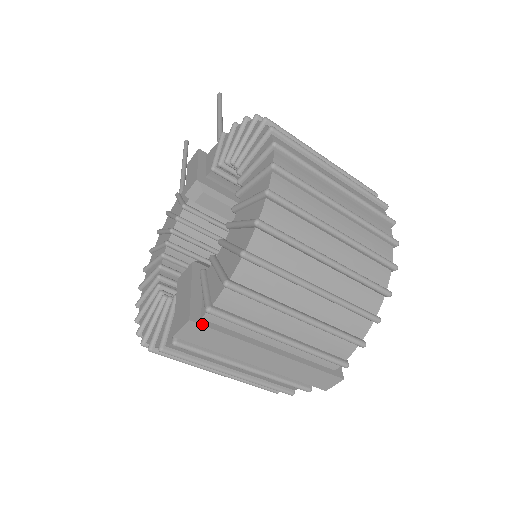
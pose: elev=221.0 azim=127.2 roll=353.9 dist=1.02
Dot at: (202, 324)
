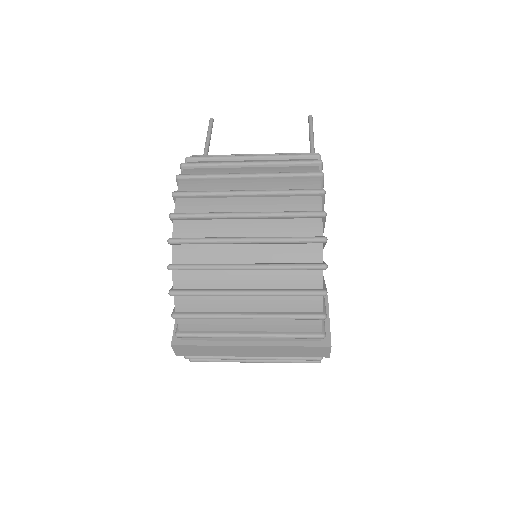
Dot at: (182, 345)
